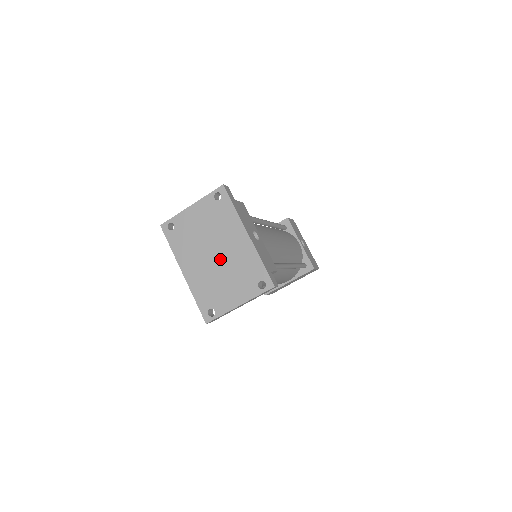
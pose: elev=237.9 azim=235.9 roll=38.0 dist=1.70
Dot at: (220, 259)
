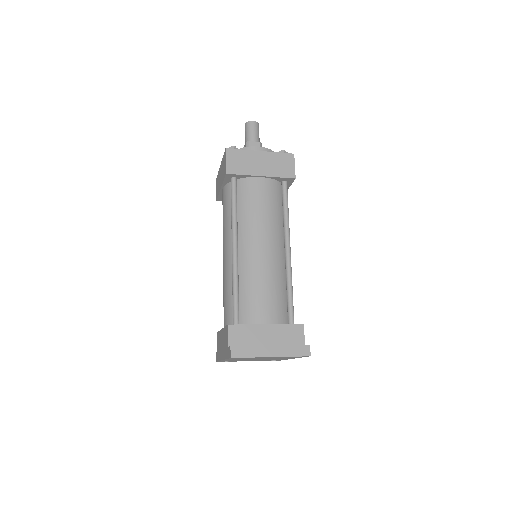
Dot at: occluded
